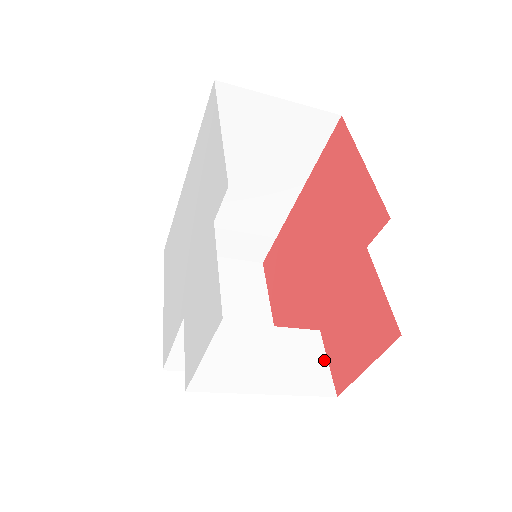
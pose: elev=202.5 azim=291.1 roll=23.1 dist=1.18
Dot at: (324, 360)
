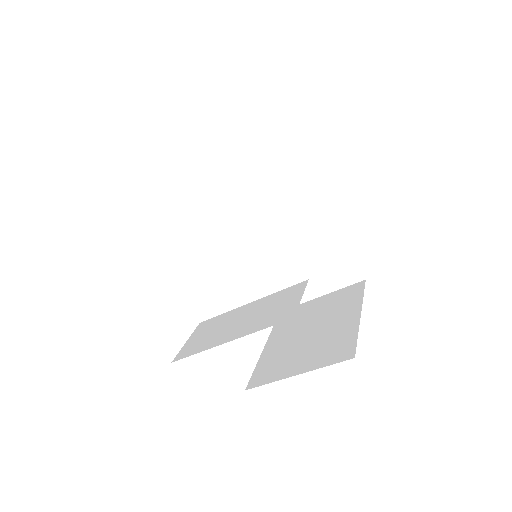
Dot at: (298, 298)
